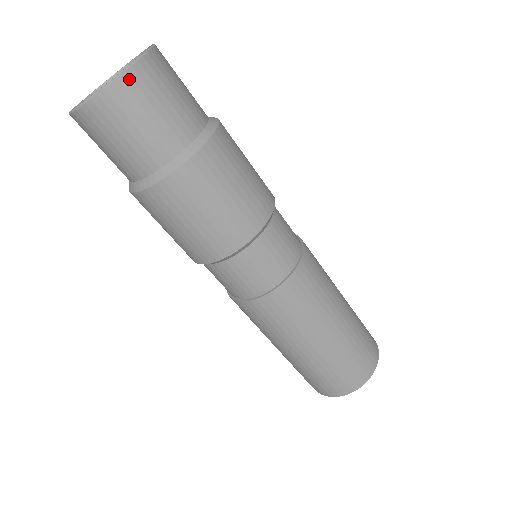
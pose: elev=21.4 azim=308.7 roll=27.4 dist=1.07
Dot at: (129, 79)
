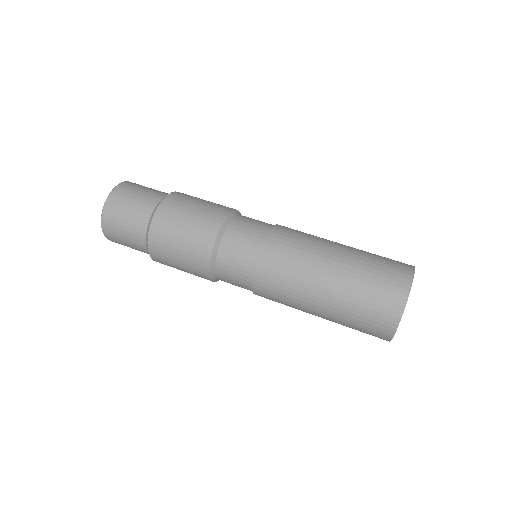
Dot at: (108, 206)
